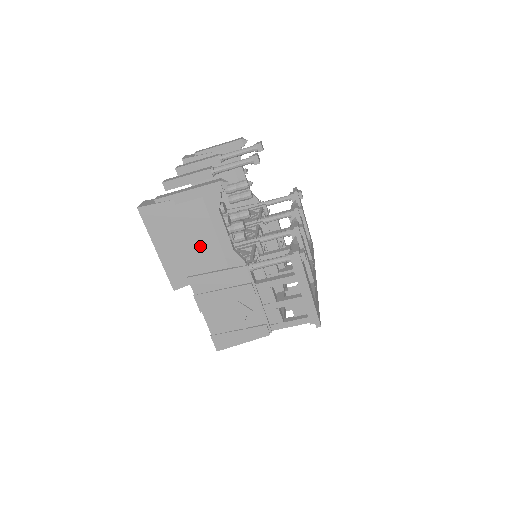
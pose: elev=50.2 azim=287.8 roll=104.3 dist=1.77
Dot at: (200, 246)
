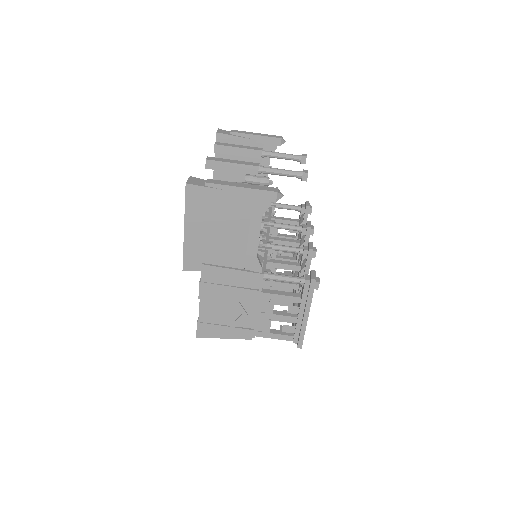
Dot at: (228, 240)
